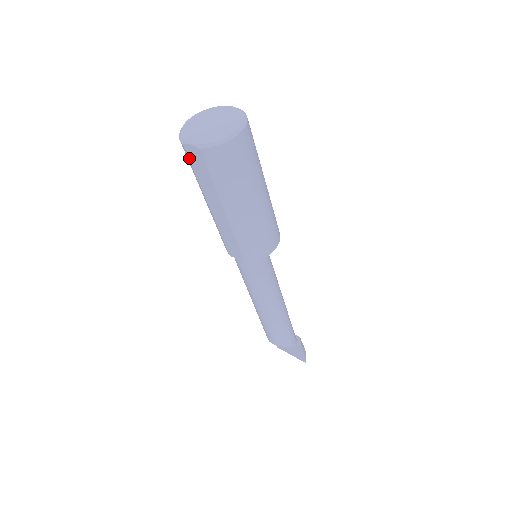
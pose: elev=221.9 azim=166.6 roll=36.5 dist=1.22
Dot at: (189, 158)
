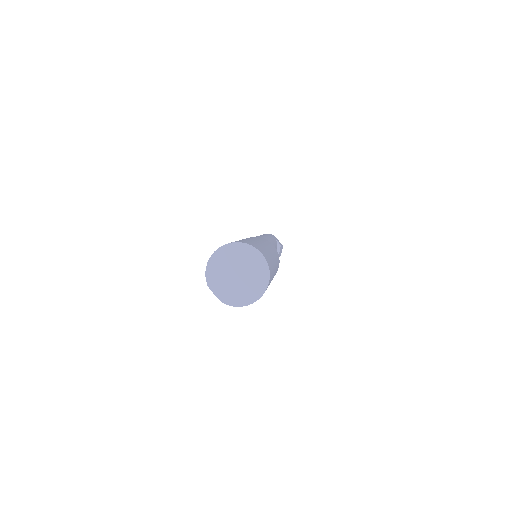
Dot at: occluded
